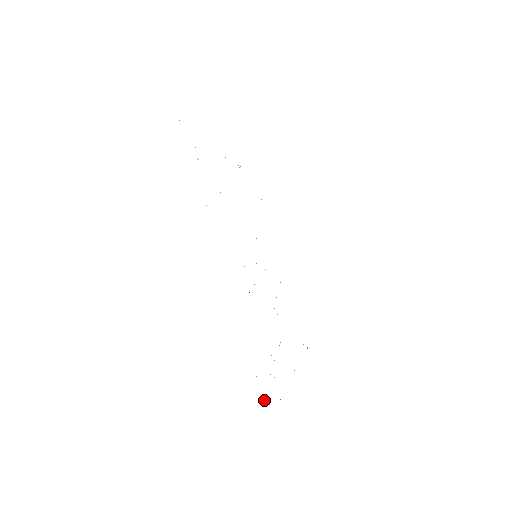
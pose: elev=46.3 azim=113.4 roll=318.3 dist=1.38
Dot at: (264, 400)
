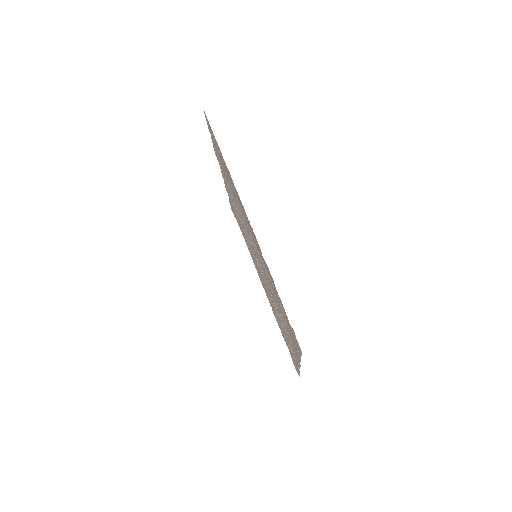
Dot at: (293, 331)
